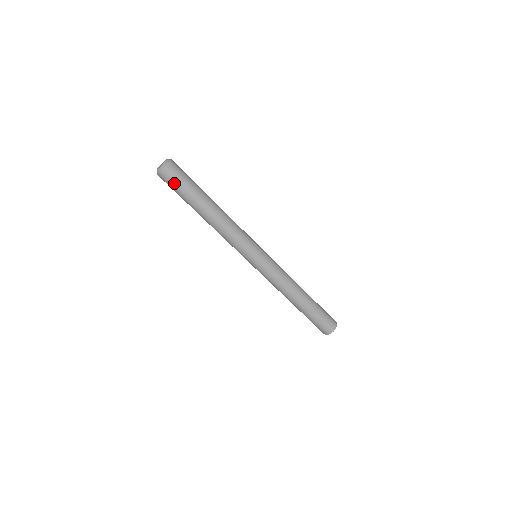
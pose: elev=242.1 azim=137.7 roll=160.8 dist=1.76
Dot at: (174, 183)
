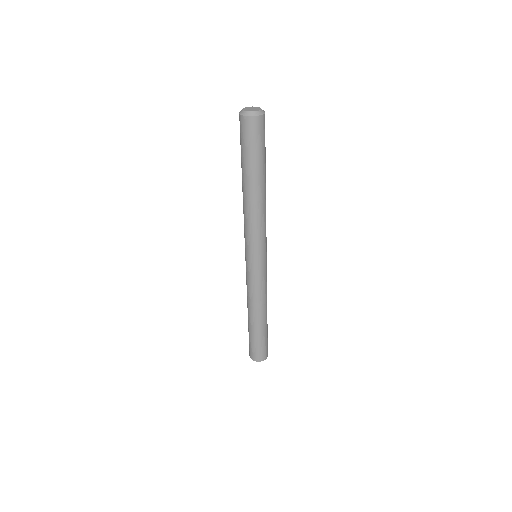
Dot at: (262, 136)
